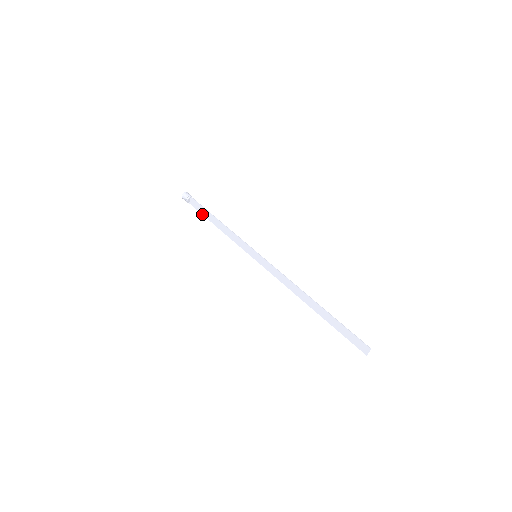
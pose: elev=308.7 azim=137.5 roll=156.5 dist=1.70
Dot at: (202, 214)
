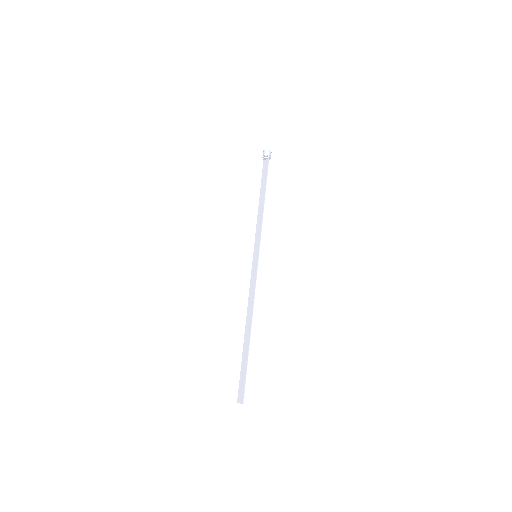
Dot at: (261, 180)
